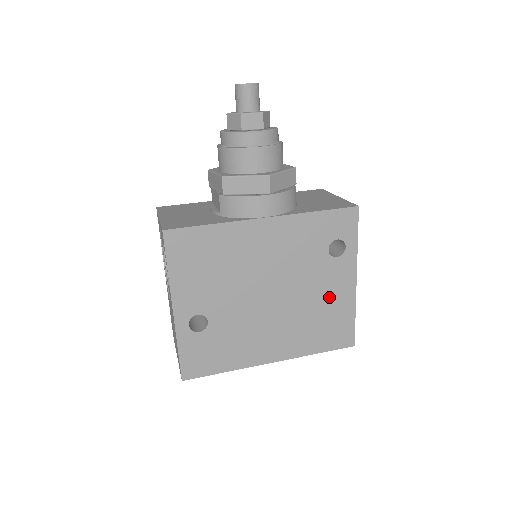
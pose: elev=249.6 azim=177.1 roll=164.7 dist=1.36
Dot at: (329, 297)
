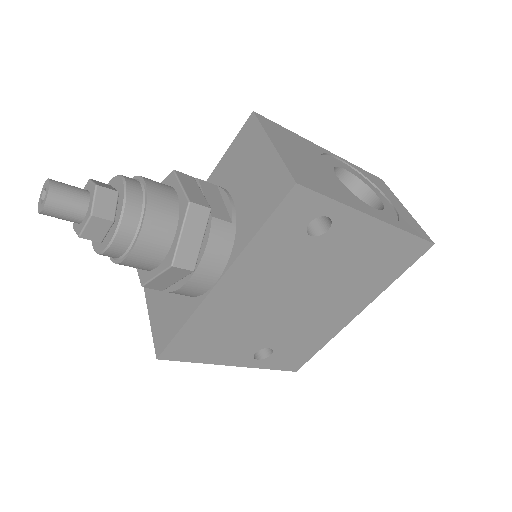
Dot at: (359, 252)
